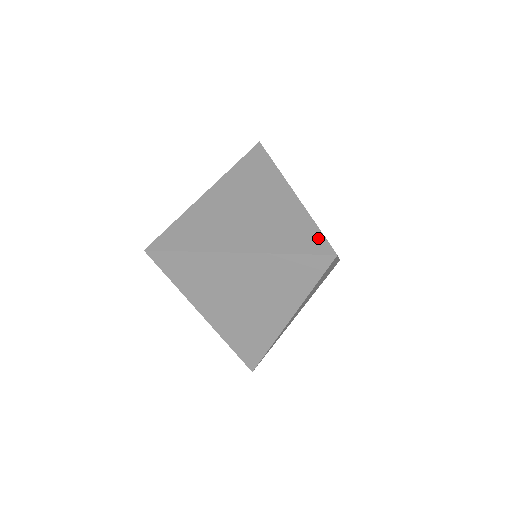
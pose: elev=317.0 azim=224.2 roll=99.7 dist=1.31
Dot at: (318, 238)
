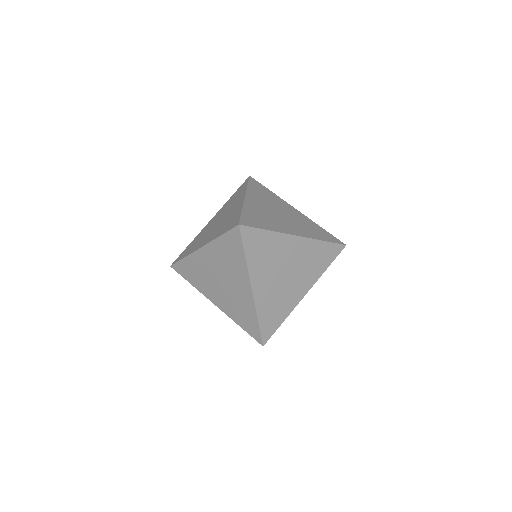
Dot at: (331, 235)
